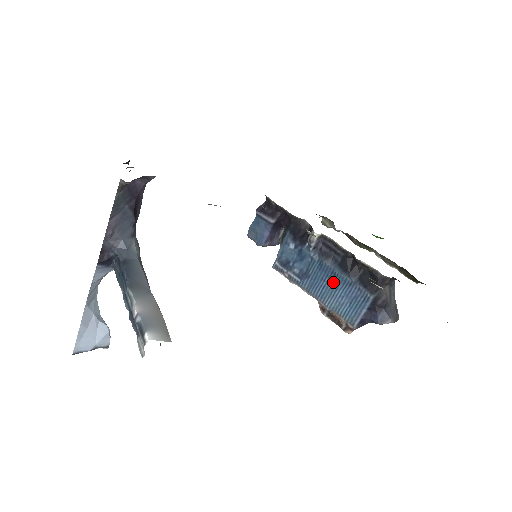
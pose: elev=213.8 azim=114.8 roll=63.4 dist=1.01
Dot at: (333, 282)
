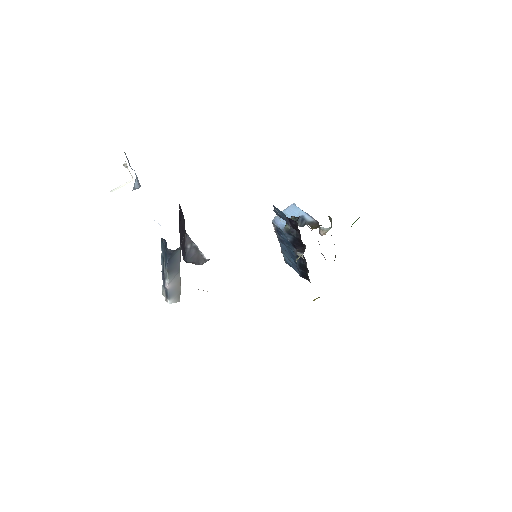
Dot at: (292, 258)
